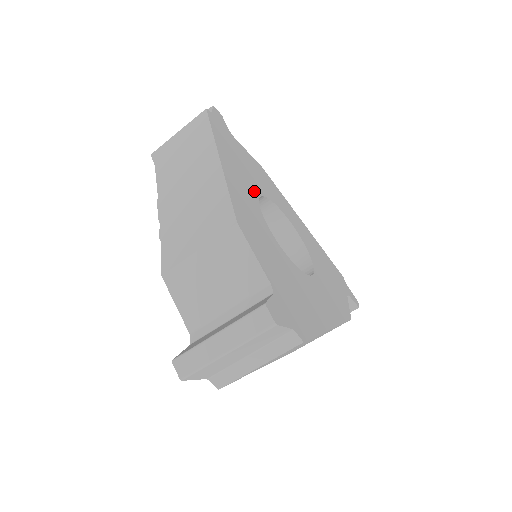
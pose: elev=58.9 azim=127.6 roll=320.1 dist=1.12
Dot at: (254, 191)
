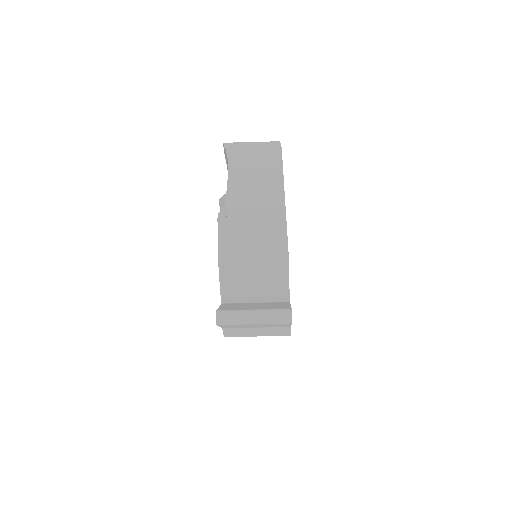
Dot at: occluded
